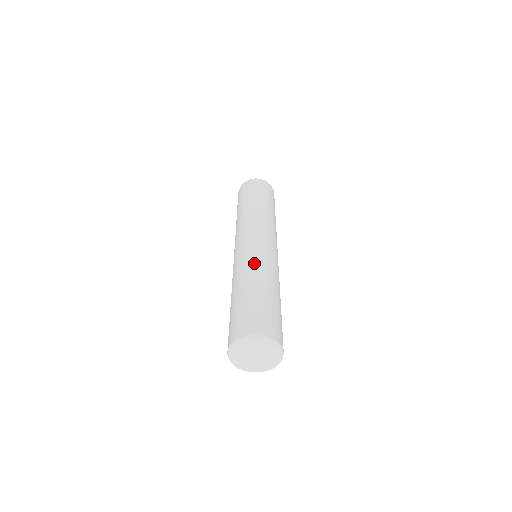
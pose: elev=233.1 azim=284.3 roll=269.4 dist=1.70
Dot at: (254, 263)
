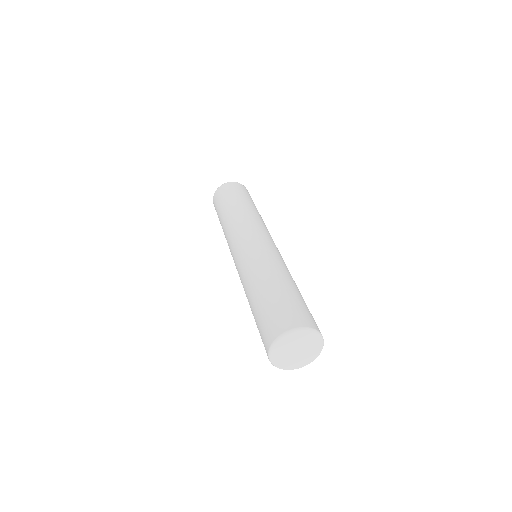
Dot at: (263, 261)
